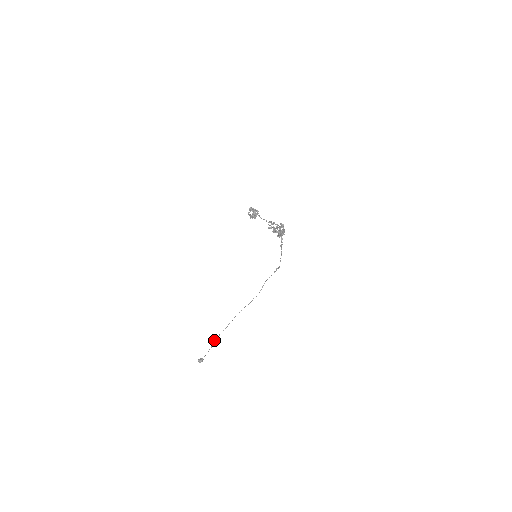
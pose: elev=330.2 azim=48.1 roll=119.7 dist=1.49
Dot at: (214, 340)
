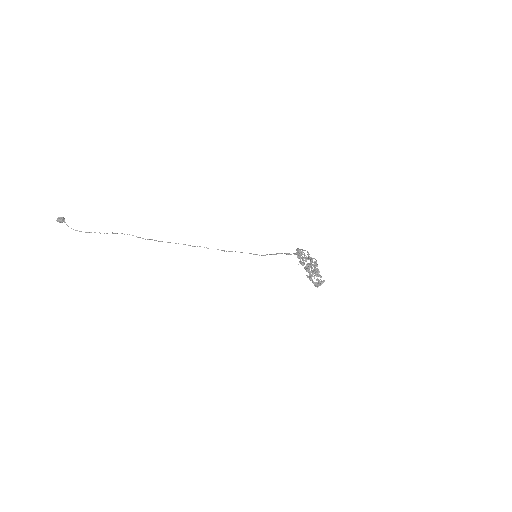
Dot at: (107, 233)
